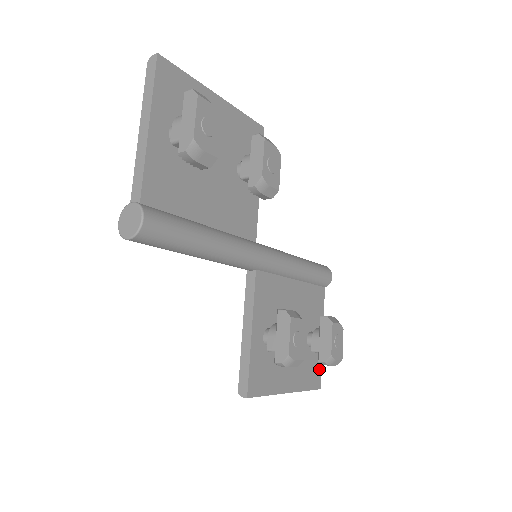
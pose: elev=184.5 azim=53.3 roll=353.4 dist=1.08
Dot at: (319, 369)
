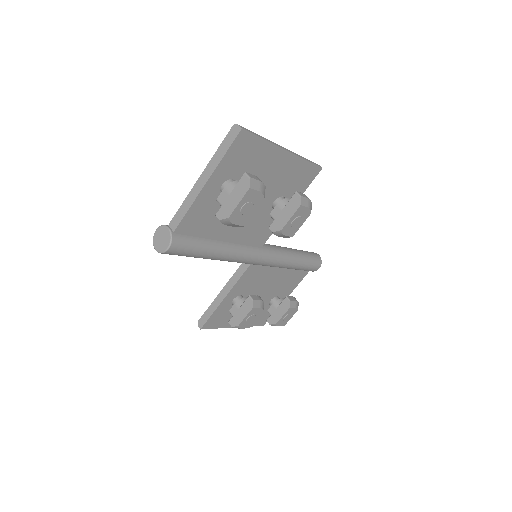
Dot at: occluded
